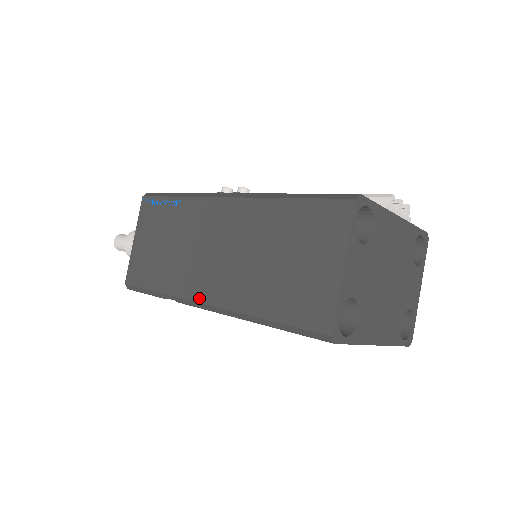
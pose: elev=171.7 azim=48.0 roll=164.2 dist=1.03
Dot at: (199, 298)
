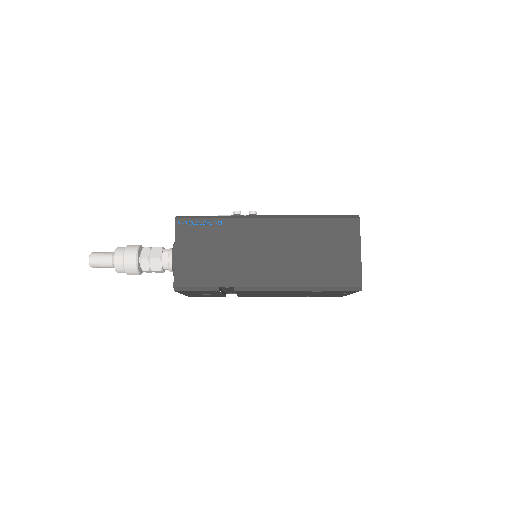
Dot at: (261, 284)
